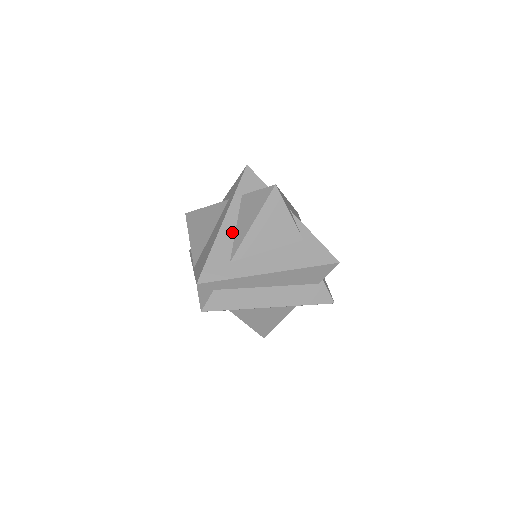
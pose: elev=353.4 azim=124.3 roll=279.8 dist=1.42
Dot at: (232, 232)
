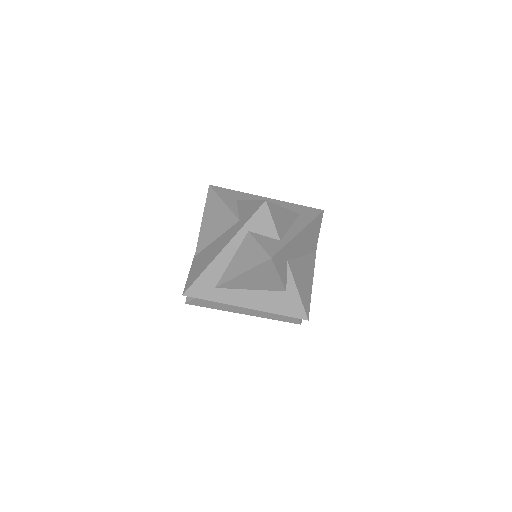
Dot at: (226, 263)
